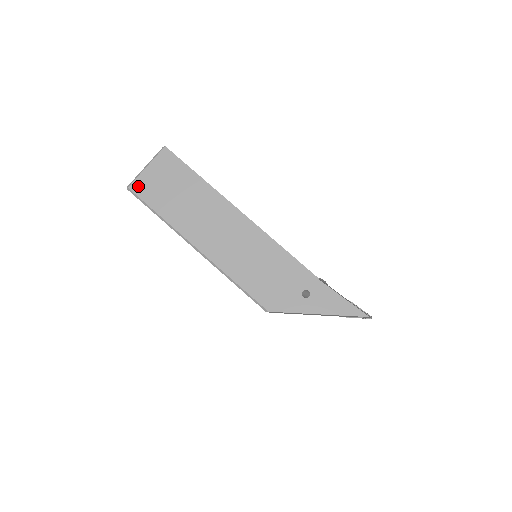
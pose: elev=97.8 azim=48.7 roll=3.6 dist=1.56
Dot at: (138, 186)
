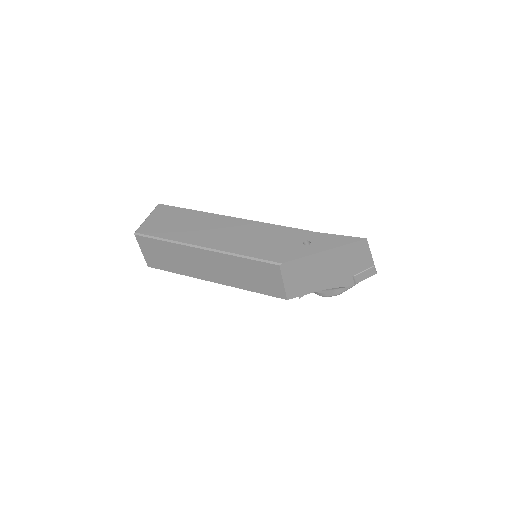
Dot at: (143, 229)
